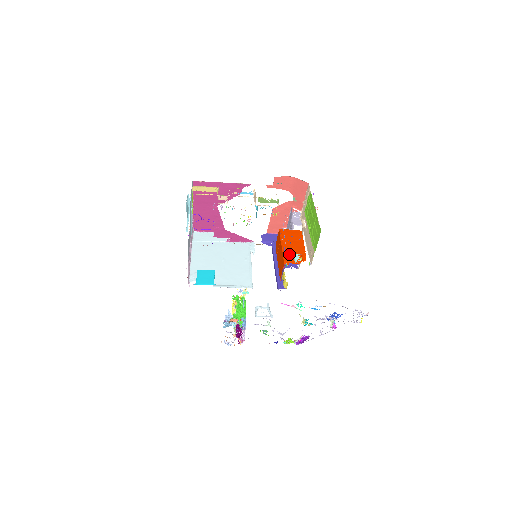
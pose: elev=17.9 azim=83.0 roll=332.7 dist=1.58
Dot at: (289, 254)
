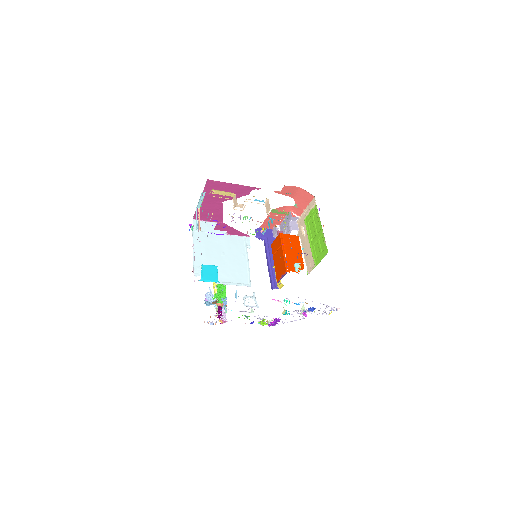
Dot at: (290, 261)
